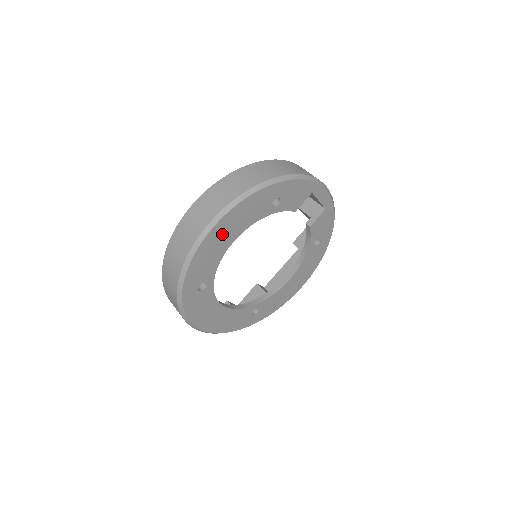
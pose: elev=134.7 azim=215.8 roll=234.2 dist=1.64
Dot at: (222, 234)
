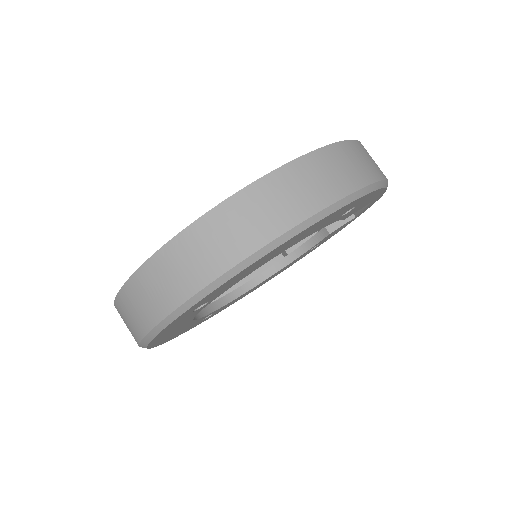
Dot at: (282, 247)
